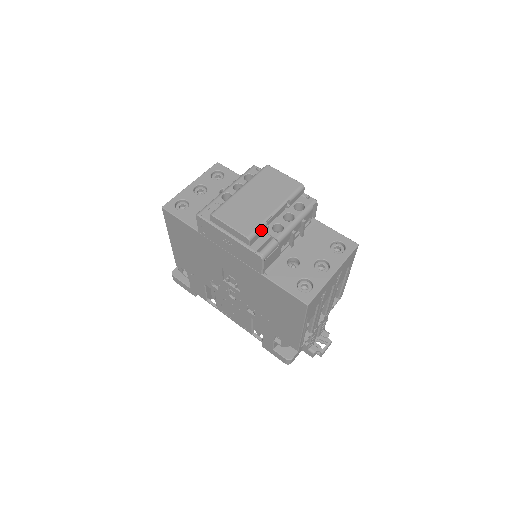
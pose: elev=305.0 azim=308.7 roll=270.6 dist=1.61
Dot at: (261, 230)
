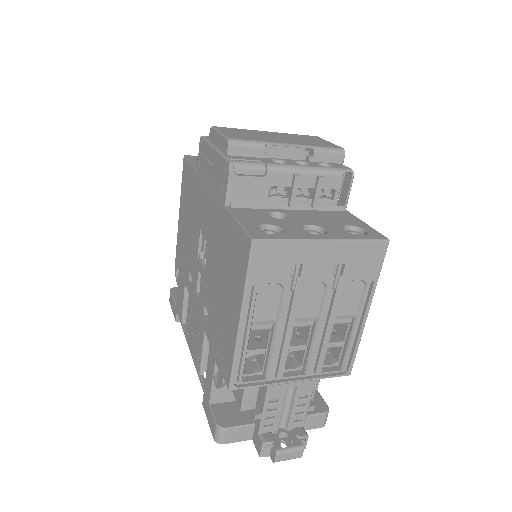
Dot at: (253, 147)
